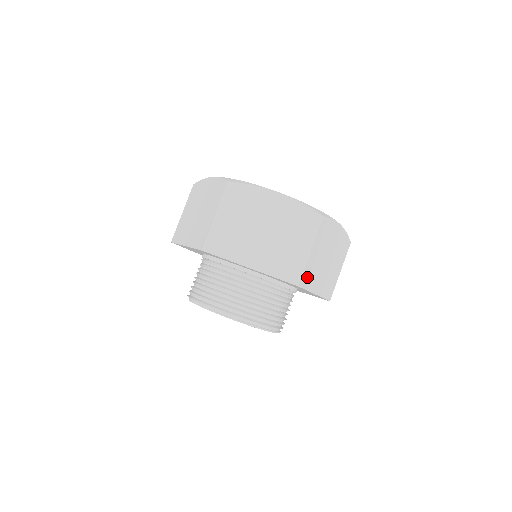
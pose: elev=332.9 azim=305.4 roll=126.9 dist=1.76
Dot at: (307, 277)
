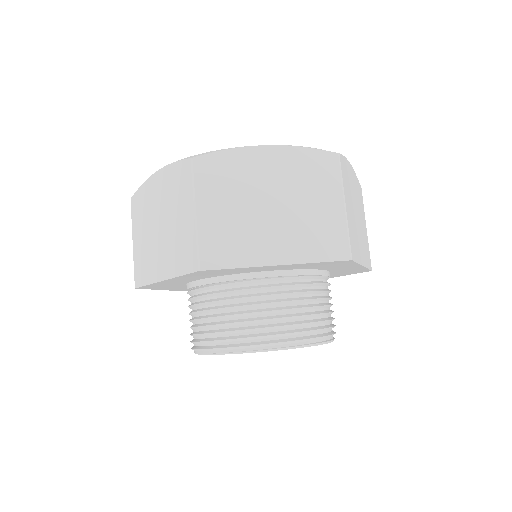
Dot at: (353, 245)
